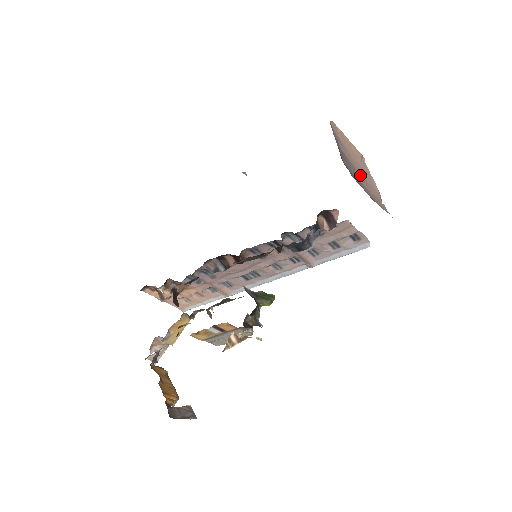
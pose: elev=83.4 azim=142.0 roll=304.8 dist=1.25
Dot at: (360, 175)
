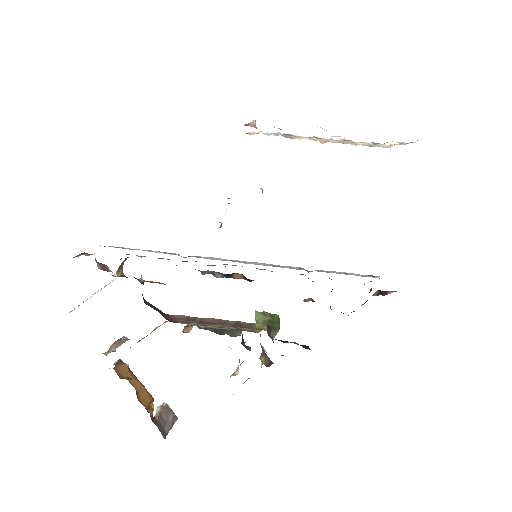
Dot at: occluded
